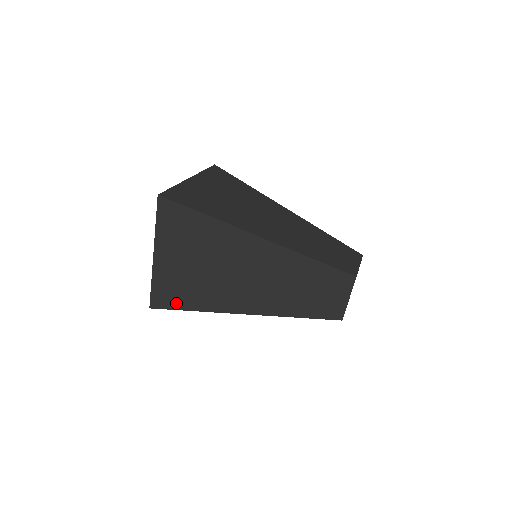
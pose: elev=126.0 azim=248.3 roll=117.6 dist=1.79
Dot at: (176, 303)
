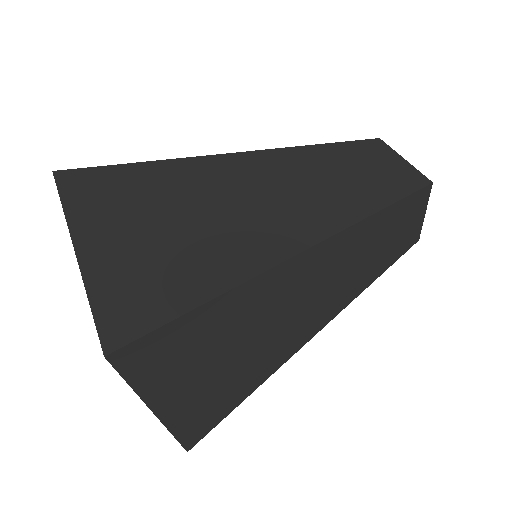
Dot at: (220, 414)
